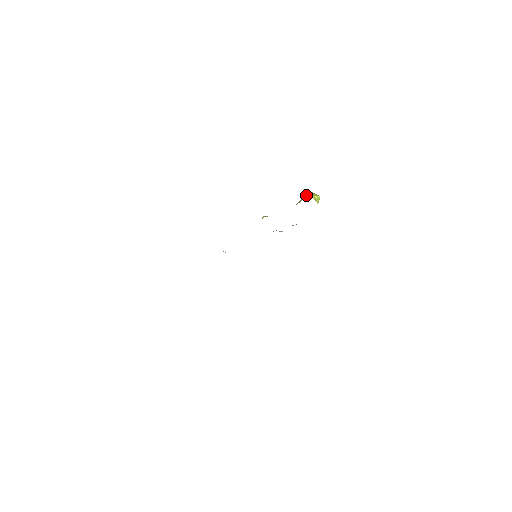
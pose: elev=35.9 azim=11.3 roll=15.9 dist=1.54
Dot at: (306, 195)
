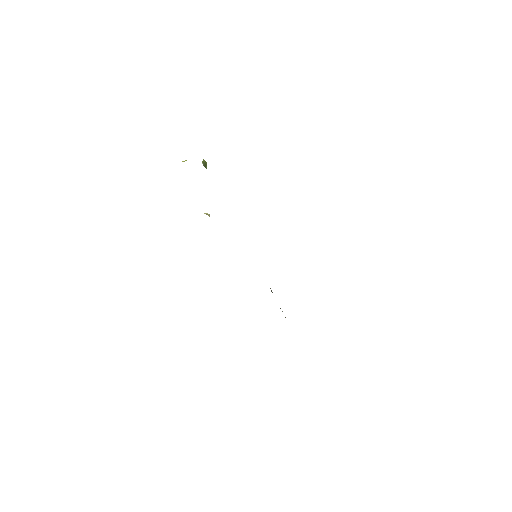
Dot at: occluded
